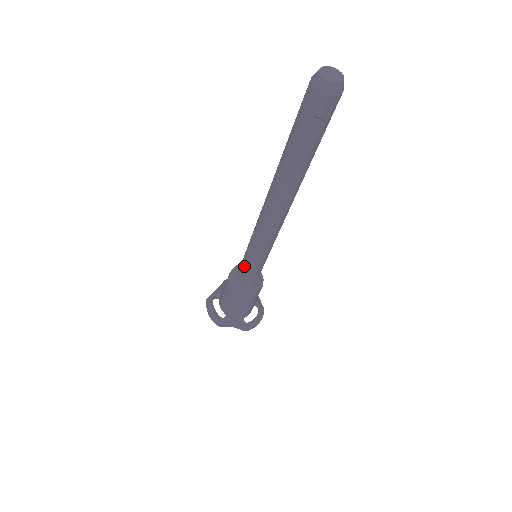
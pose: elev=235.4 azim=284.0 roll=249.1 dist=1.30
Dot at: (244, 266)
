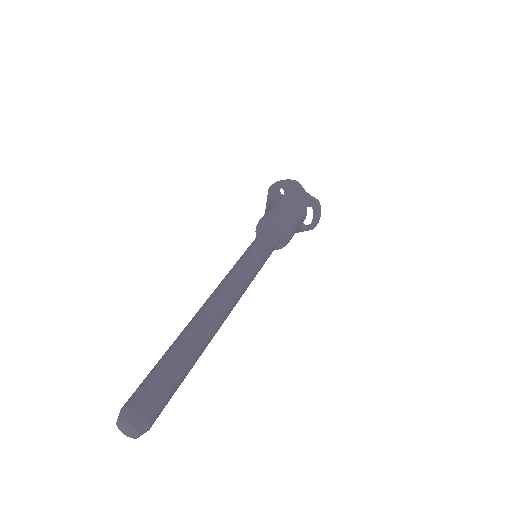
Dot at: occluded
